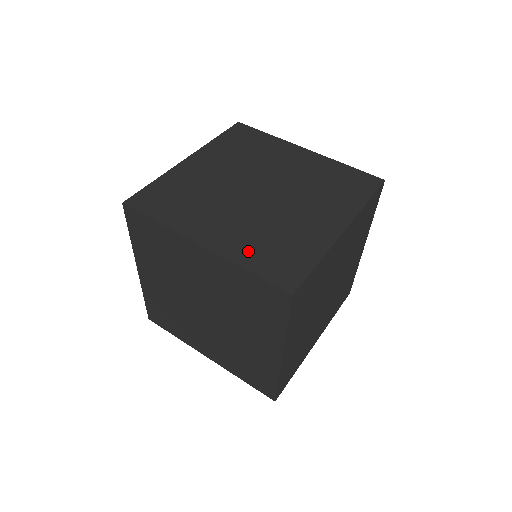
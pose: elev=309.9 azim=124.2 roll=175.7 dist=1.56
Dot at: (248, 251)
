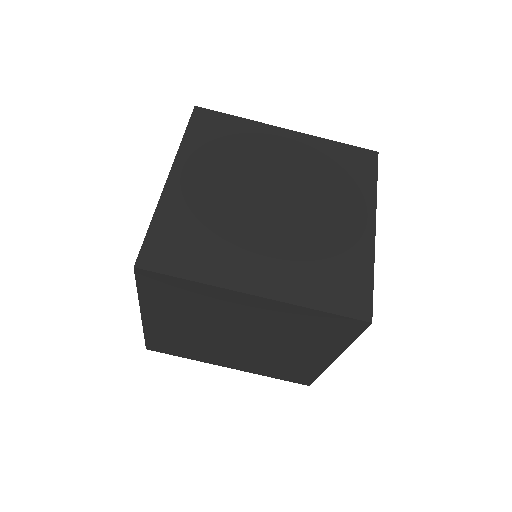
Dot at: (264, 371)
